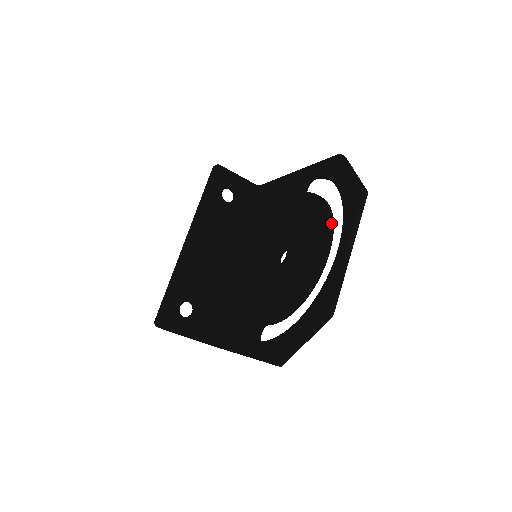
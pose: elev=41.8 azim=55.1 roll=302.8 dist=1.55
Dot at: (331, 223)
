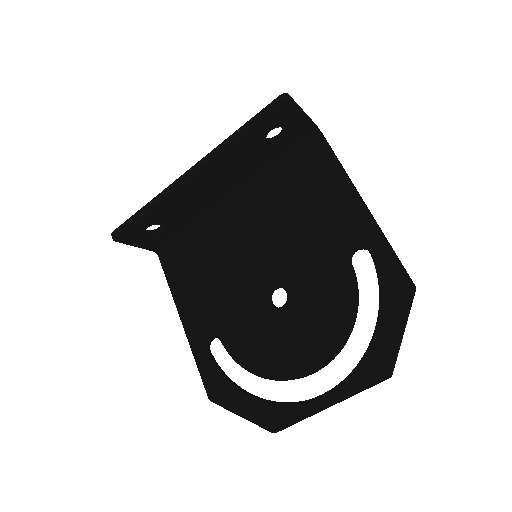
Dot at: (341, 349)
